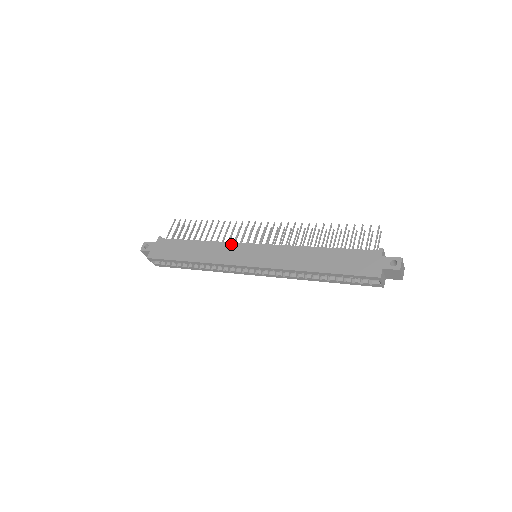
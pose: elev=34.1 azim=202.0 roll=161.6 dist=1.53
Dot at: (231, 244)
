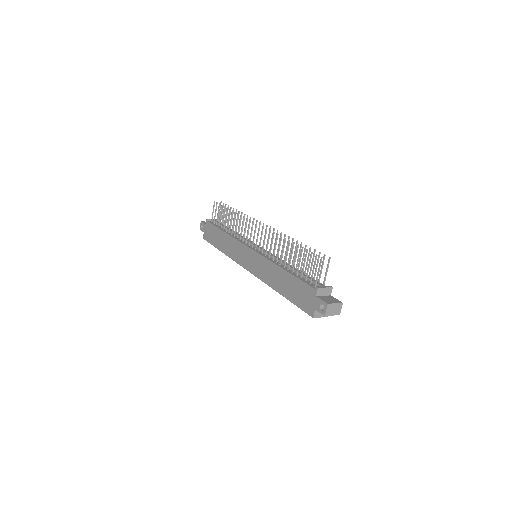
Dot at: (239, 243)
